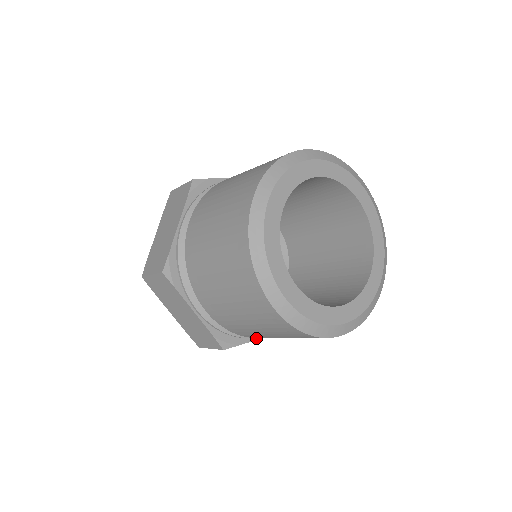
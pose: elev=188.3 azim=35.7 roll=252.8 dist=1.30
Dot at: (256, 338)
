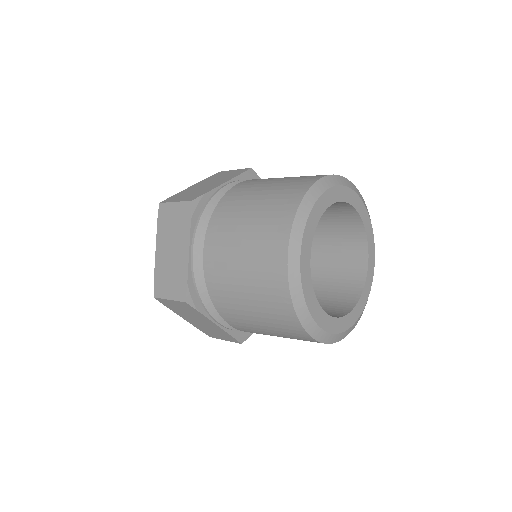
Dot at: (212, 319)
